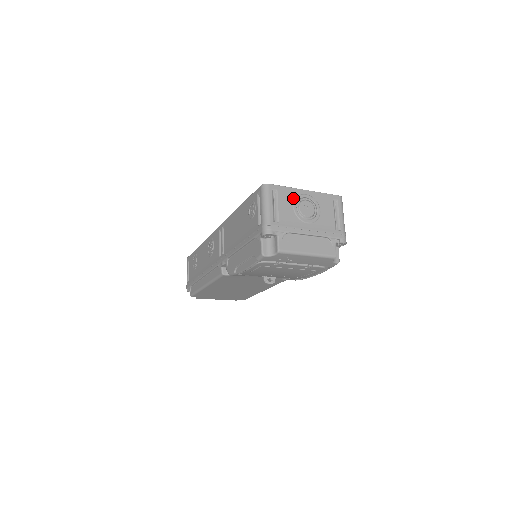
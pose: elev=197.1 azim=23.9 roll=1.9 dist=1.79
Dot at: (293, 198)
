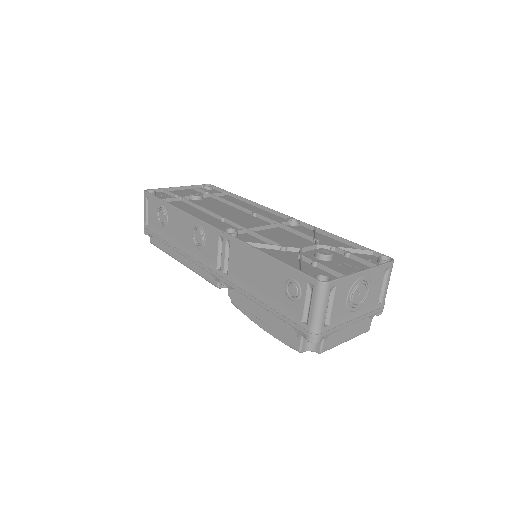
Dot at: (349, 288)
